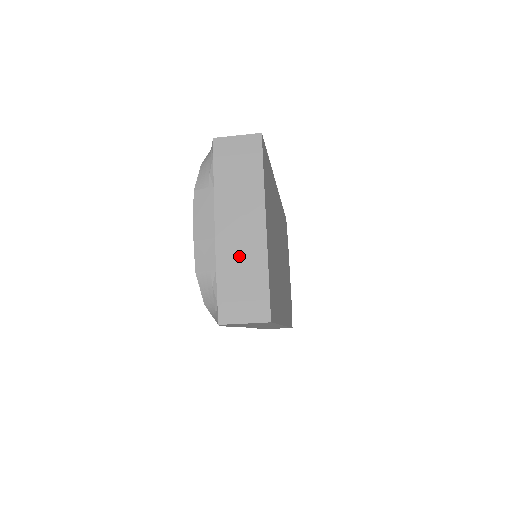
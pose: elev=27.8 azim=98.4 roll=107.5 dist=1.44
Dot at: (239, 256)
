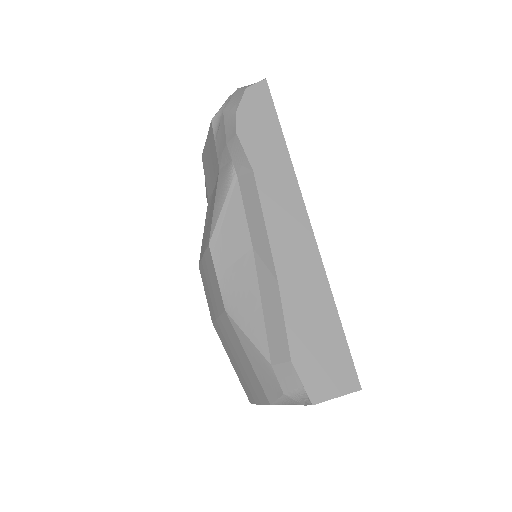
Dot at: occluded
